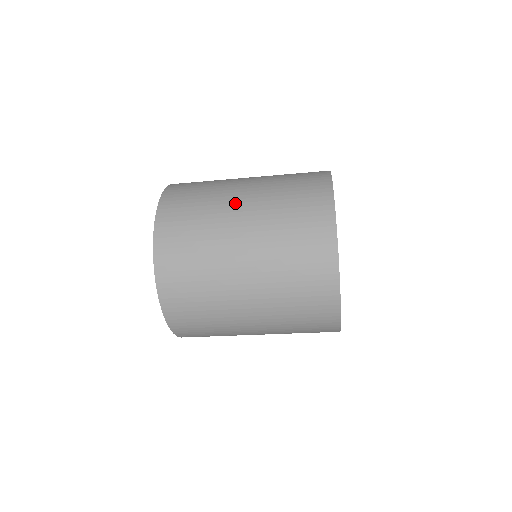
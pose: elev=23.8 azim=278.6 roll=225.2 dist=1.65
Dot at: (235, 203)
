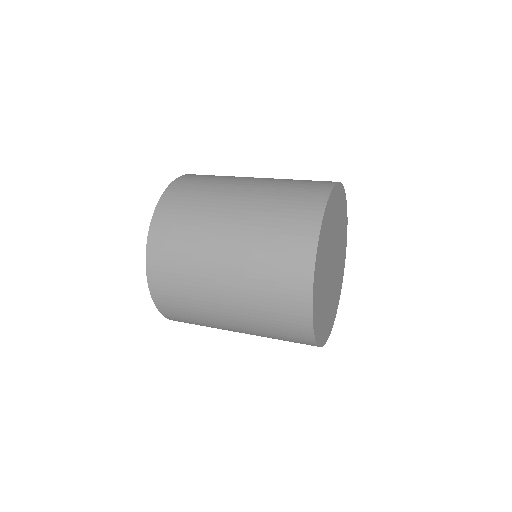
Dot at: (223, 318)
